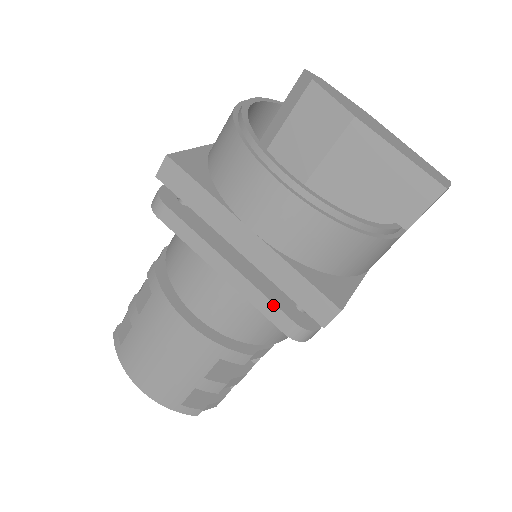
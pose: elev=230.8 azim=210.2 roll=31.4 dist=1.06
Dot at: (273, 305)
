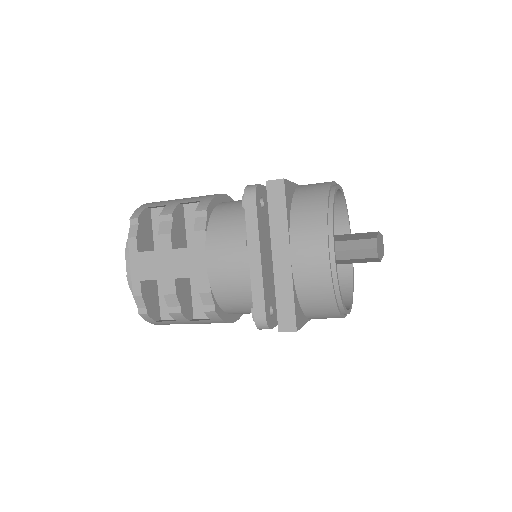
Dot at: occluded
